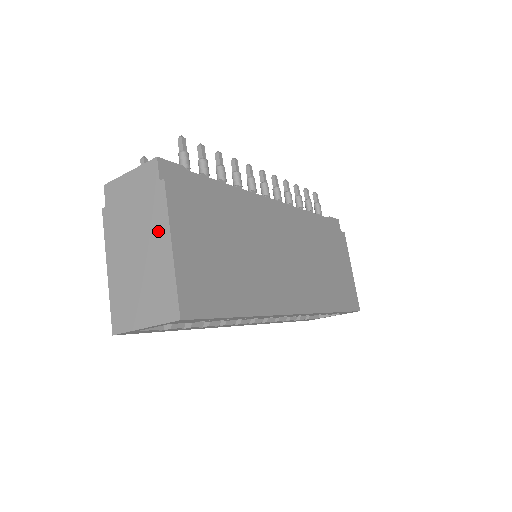
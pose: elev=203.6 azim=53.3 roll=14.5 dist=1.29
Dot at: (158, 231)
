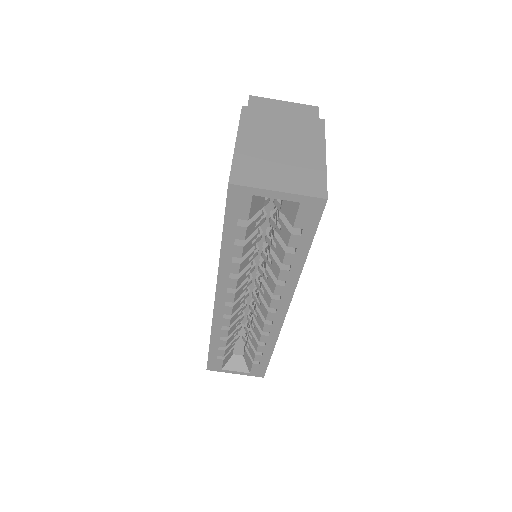
Dot at: (312, 142)
